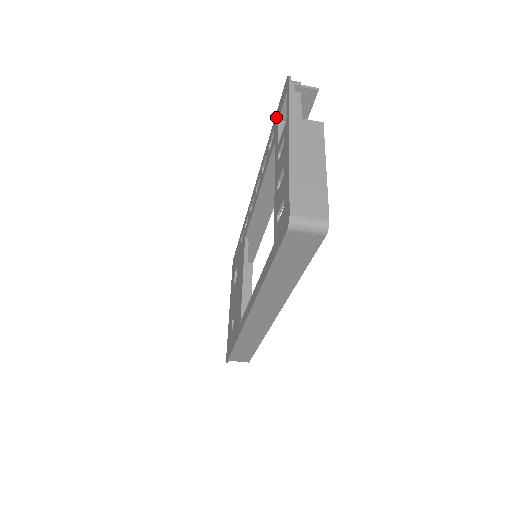
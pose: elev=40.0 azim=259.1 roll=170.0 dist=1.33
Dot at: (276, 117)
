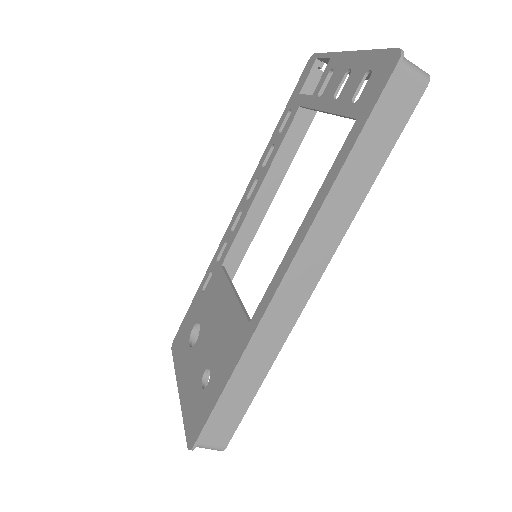
Dot at: (291, 100)
